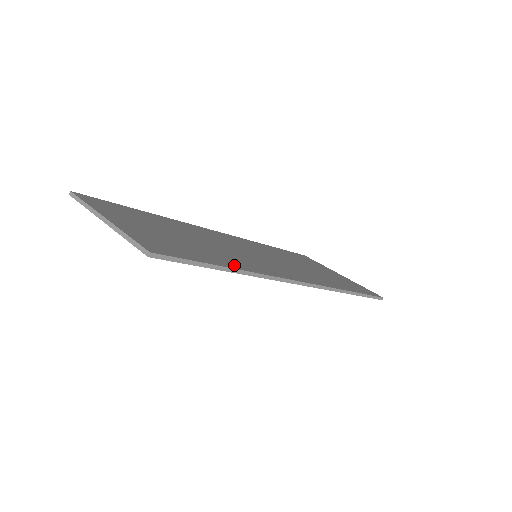
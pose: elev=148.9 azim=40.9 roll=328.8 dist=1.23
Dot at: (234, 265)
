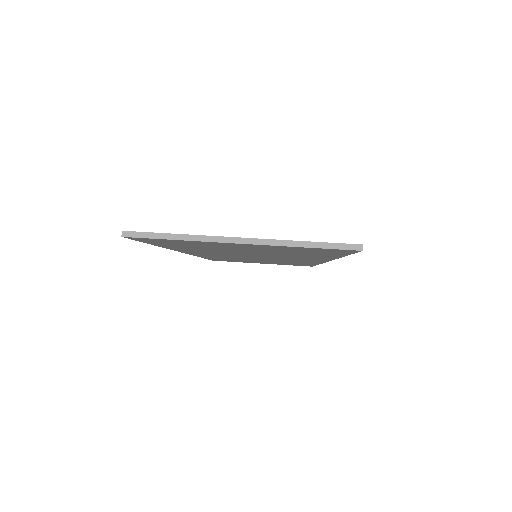
Dot at: occluded
